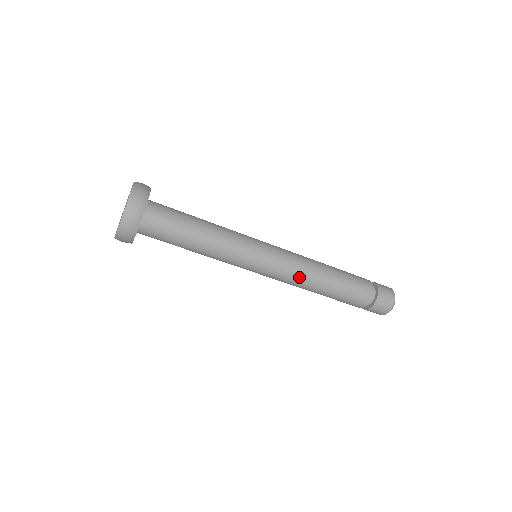
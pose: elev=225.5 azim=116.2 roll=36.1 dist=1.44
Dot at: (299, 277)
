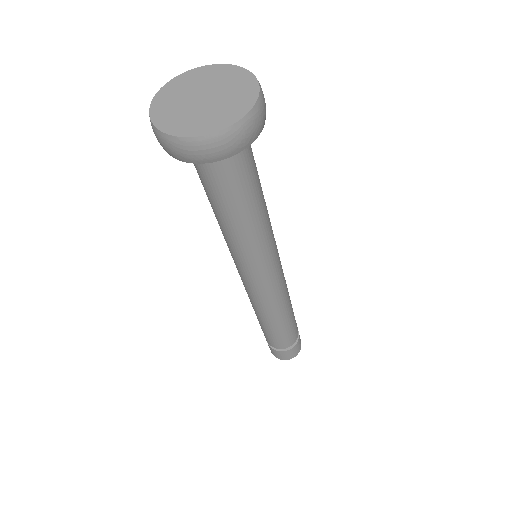
Dot at: (284, 295)
